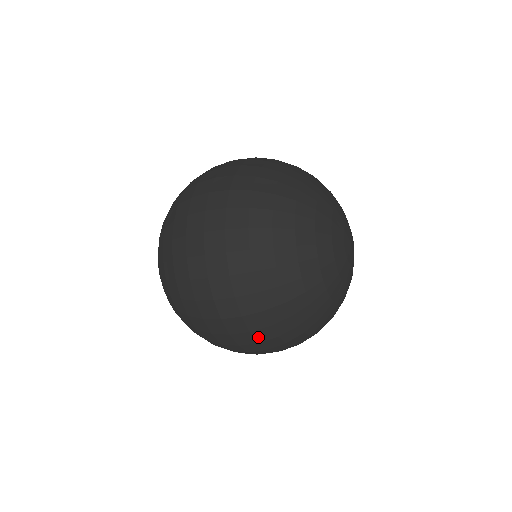
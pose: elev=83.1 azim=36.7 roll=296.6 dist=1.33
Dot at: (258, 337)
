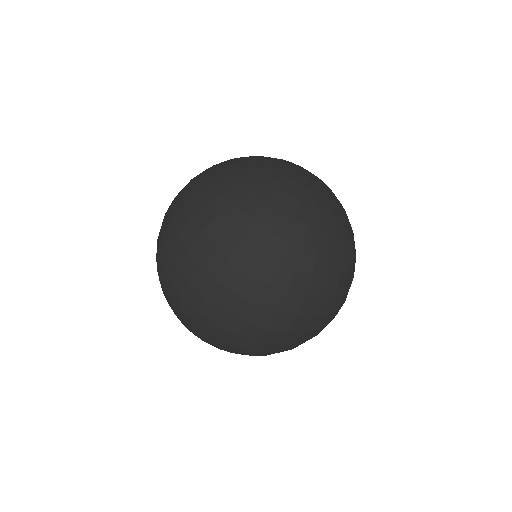
Dot at: (308, 314)
